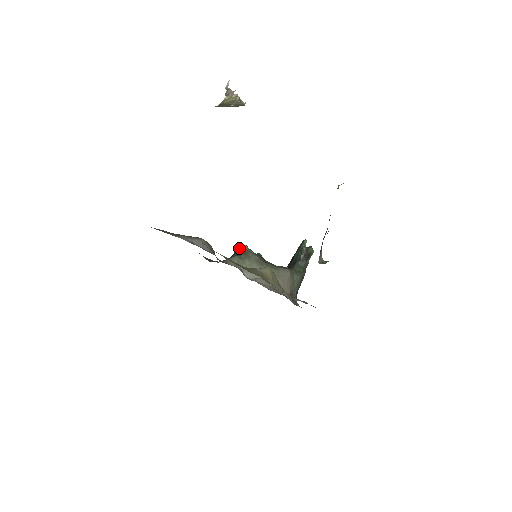
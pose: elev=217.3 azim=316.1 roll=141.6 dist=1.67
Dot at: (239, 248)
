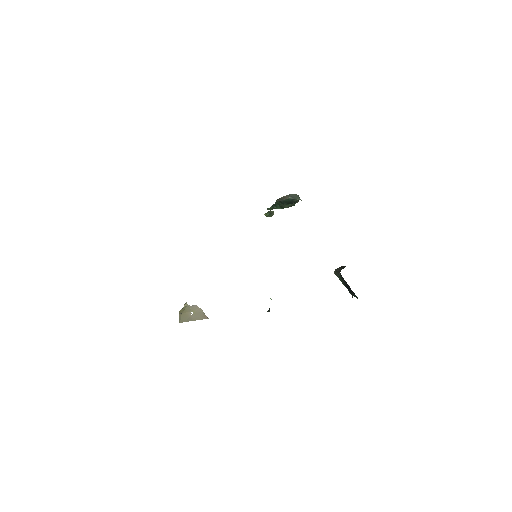
Dot at: occluded
